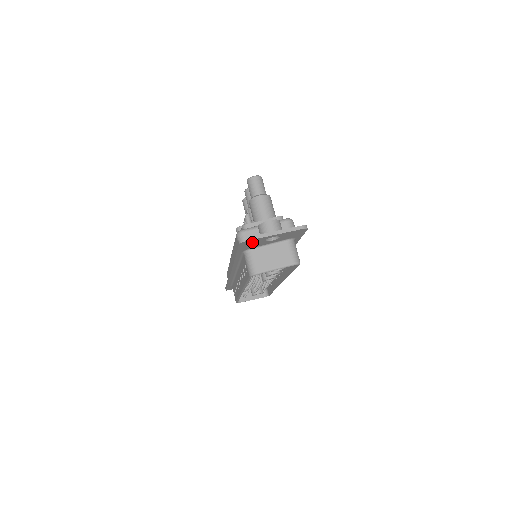
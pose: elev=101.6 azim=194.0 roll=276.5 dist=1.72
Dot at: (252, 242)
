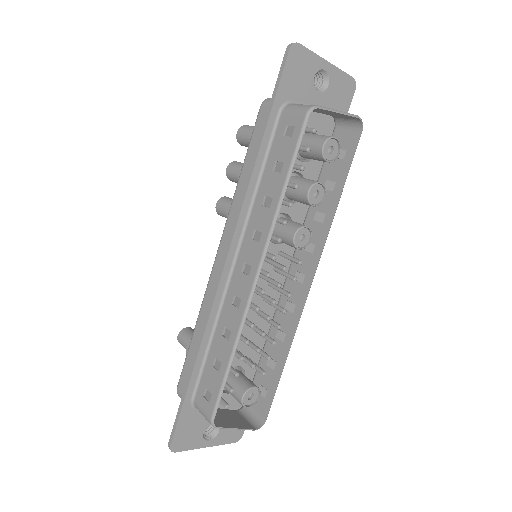
Dot at: (301, 64)
